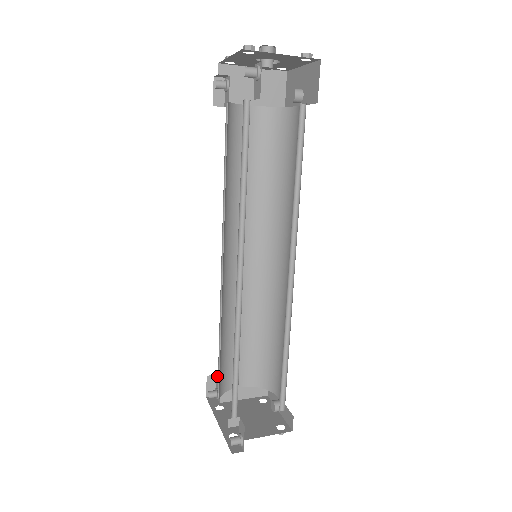
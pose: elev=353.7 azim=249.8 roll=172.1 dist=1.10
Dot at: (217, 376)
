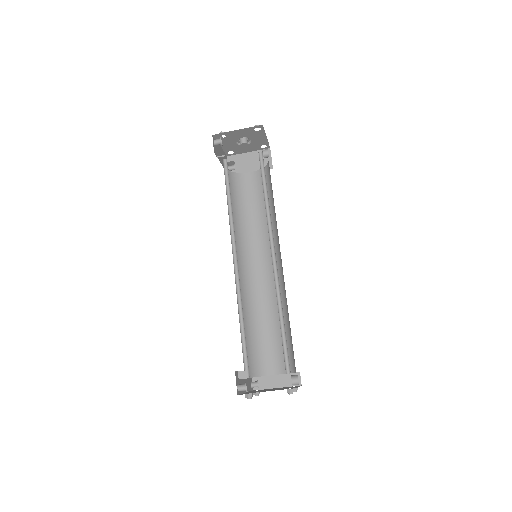
Dot at: occluded
